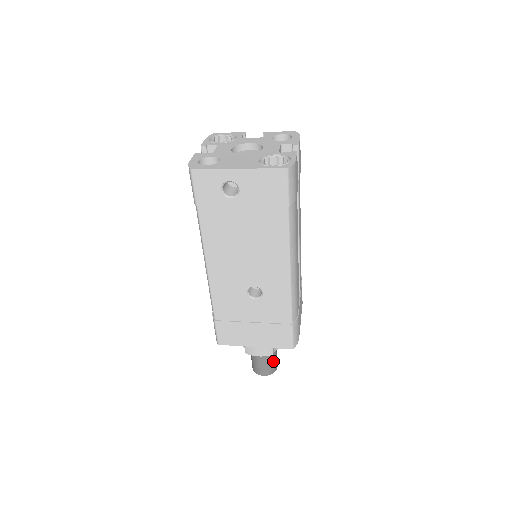
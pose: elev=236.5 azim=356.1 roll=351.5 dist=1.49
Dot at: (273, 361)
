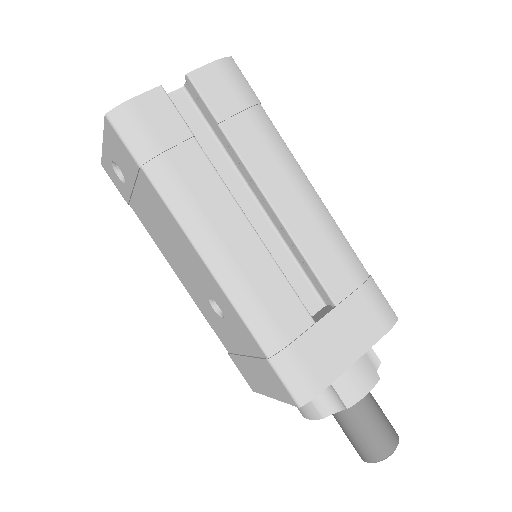
Dot at: (366, 437)
